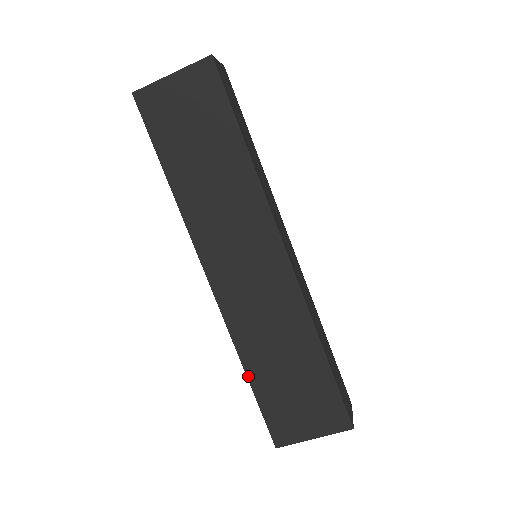
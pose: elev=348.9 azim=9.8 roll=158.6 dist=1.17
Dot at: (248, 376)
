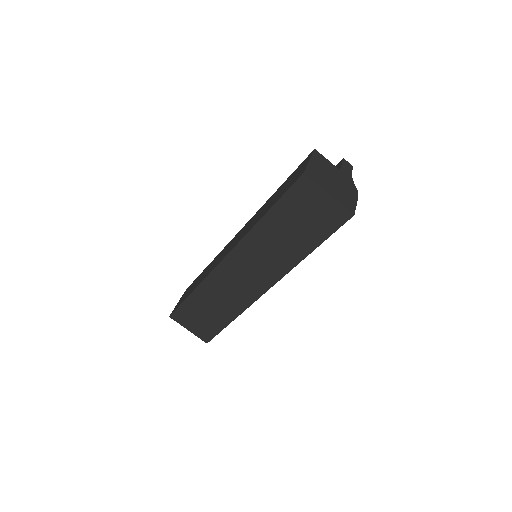
Dot at: (192, 294)
